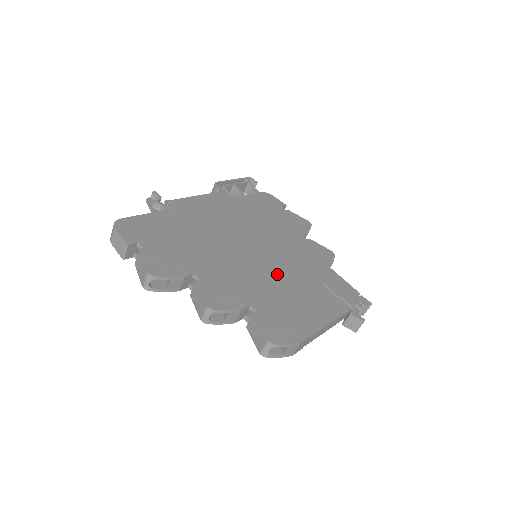
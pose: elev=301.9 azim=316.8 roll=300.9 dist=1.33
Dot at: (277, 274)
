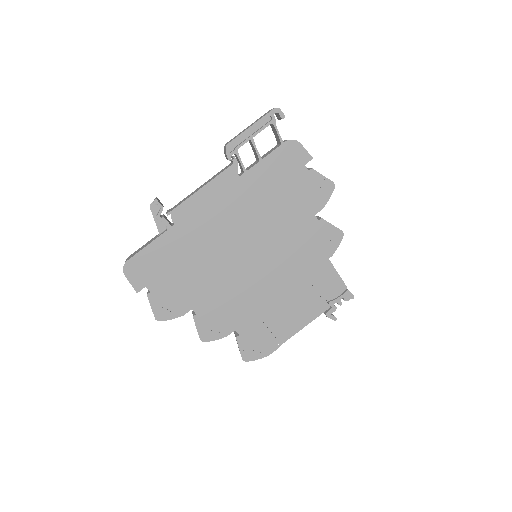
Dot at: (268, 287)
